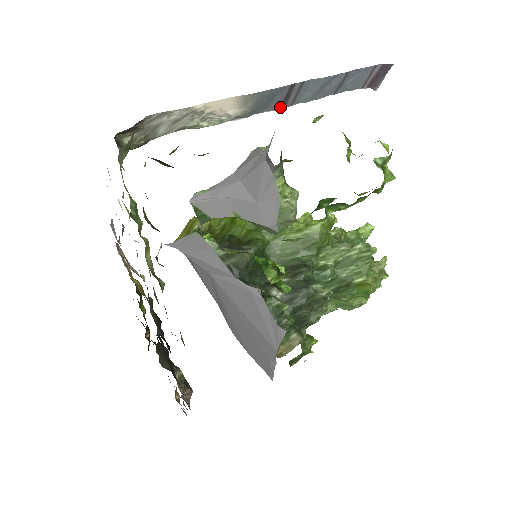
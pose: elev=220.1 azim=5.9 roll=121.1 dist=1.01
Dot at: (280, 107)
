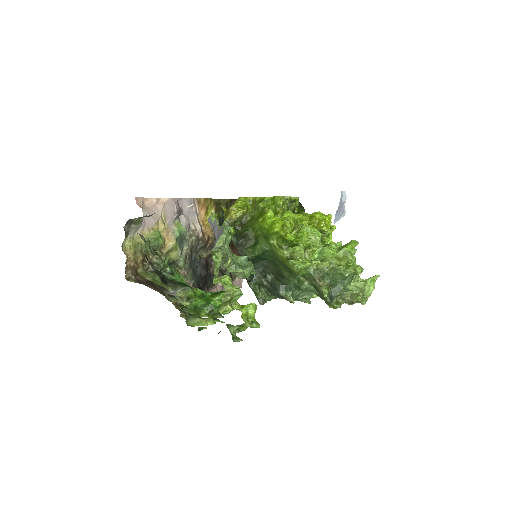
Dot at: occluded
